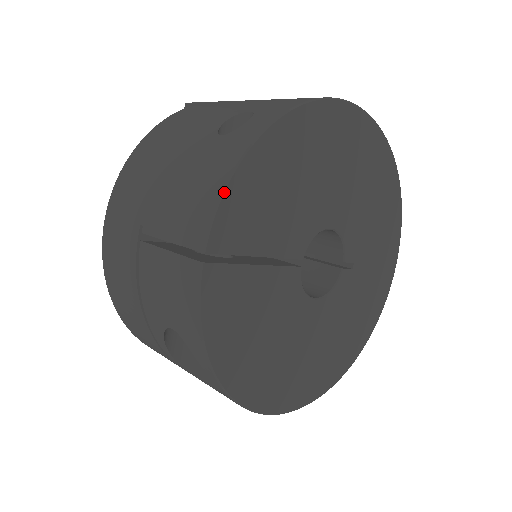
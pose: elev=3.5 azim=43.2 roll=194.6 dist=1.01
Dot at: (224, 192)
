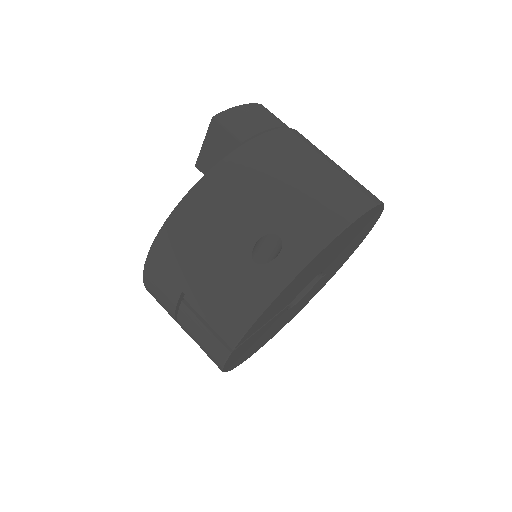
Dot at: (253, 324)
